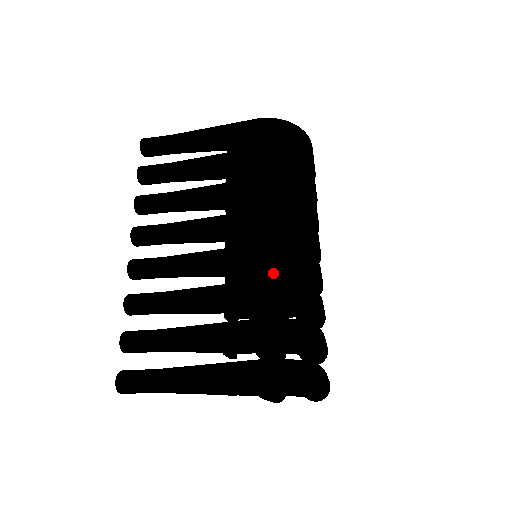
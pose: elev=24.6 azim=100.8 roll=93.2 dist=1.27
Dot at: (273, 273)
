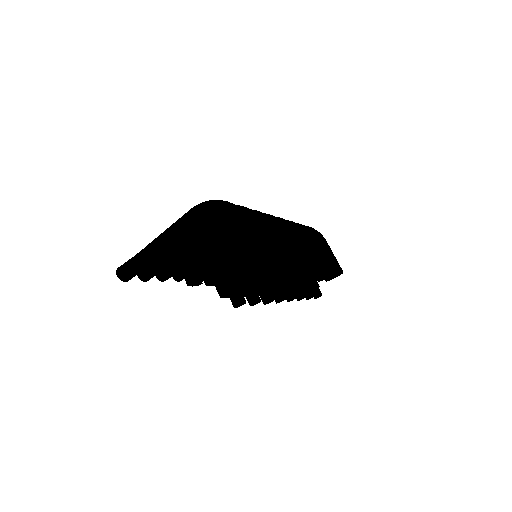
Dot at: occluded
